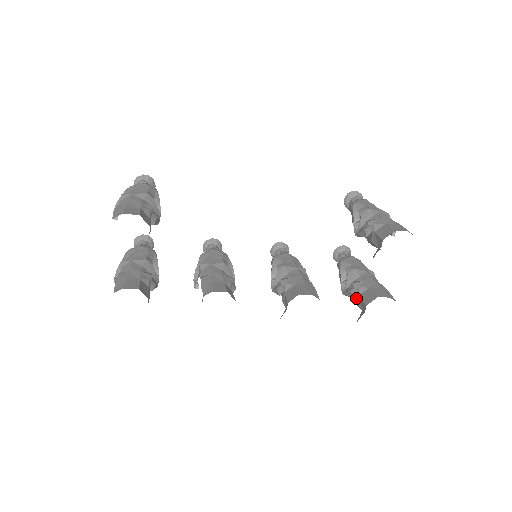
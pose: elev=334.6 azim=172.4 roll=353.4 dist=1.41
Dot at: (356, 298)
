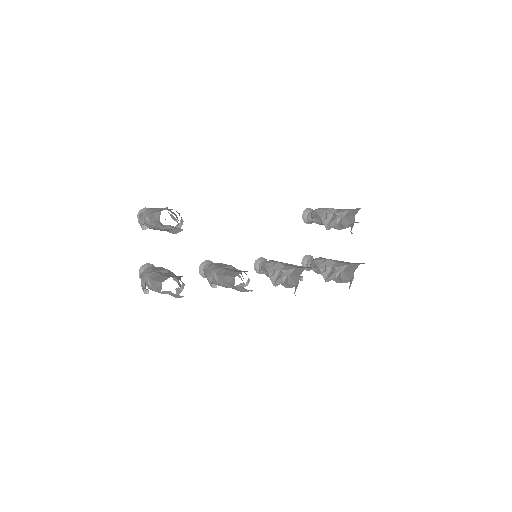
Dot at: (340, 276)
